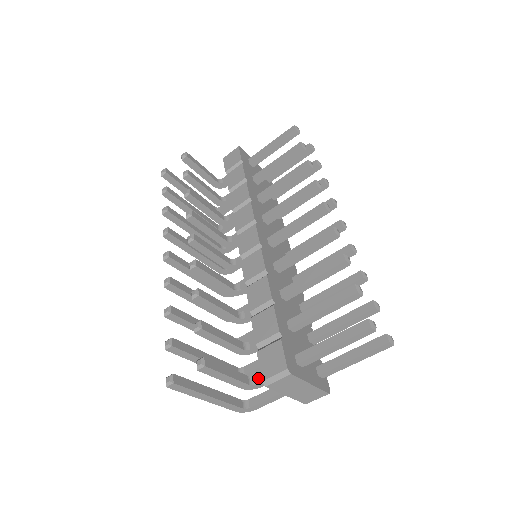
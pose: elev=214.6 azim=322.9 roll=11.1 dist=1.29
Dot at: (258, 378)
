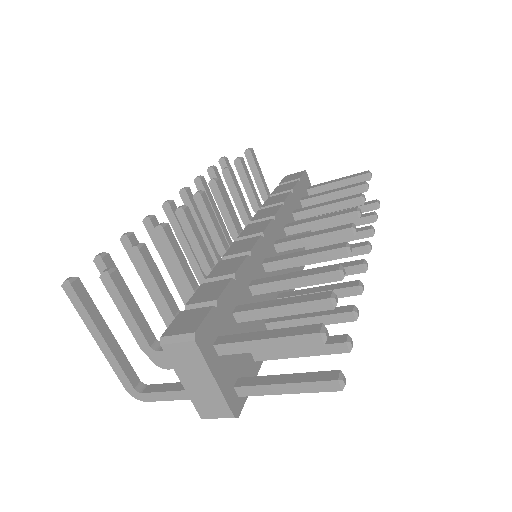
Dot at: occluded
